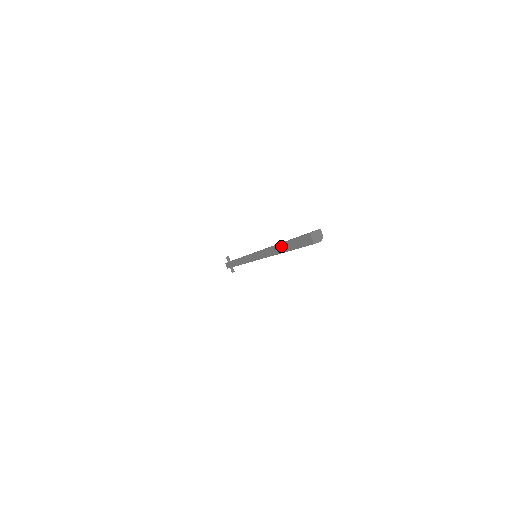
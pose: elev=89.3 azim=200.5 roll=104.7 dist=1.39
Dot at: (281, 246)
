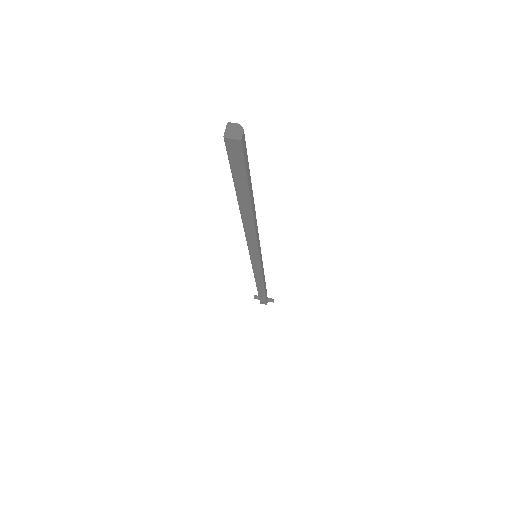
Dot at: (241, 205)
